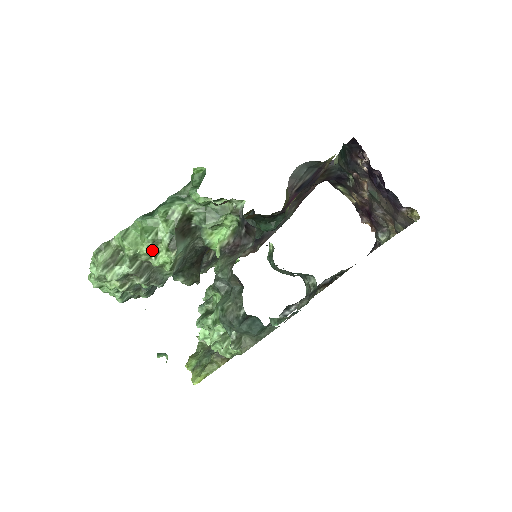
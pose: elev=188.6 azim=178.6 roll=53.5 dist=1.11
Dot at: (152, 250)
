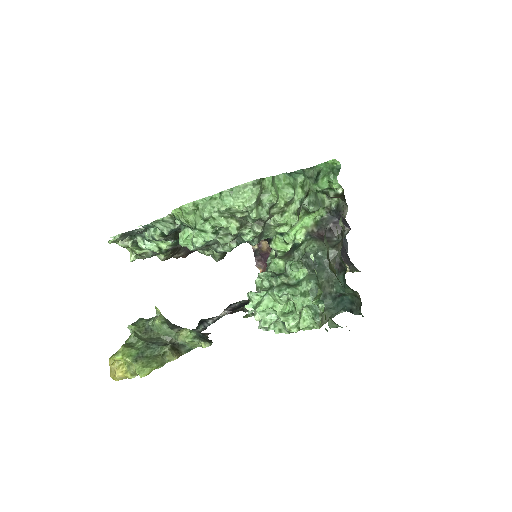
Dot at: (284, 207)
